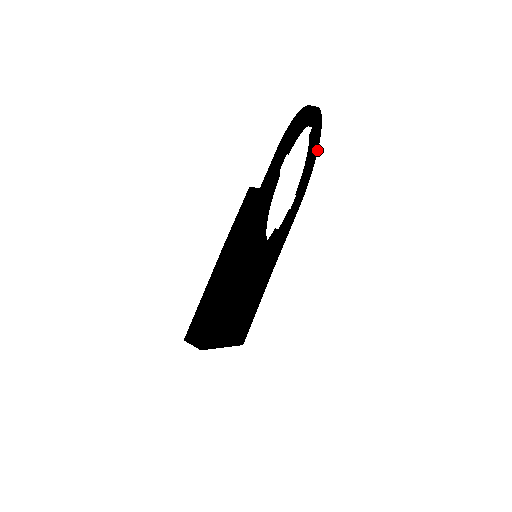
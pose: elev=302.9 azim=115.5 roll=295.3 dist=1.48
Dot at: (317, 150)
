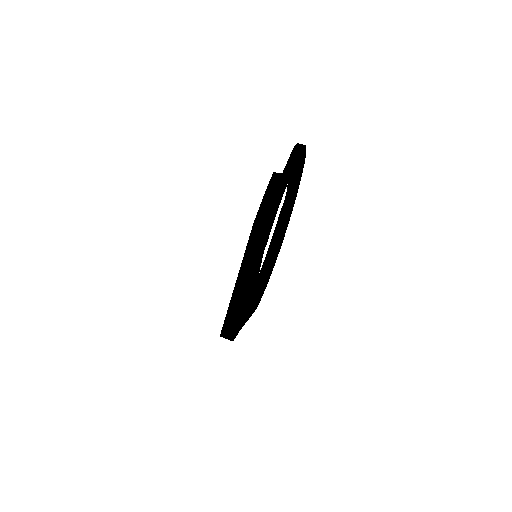
Dot at: (305, 152)
